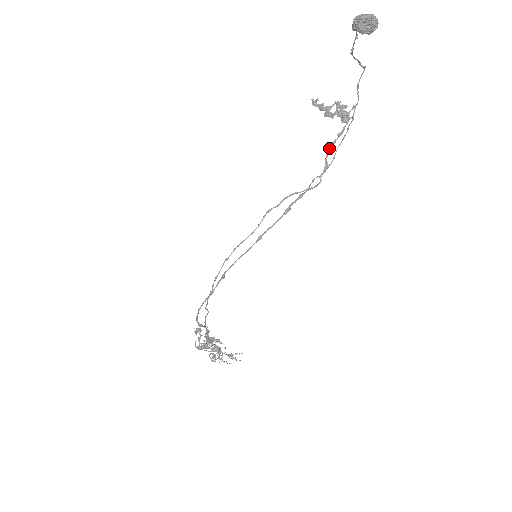
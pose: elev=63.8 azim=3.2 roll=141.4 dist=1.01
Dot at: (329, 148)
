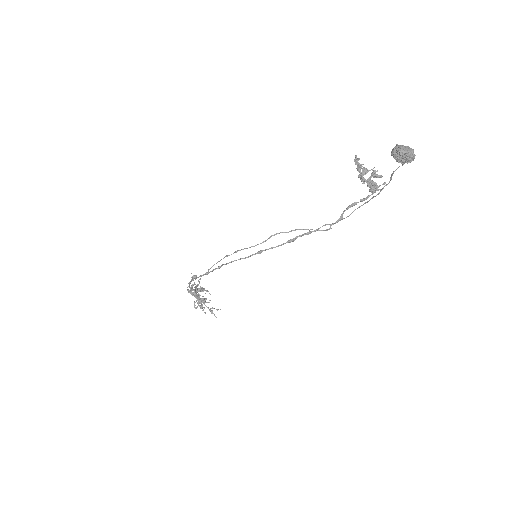
Dot at: (349, 206)
